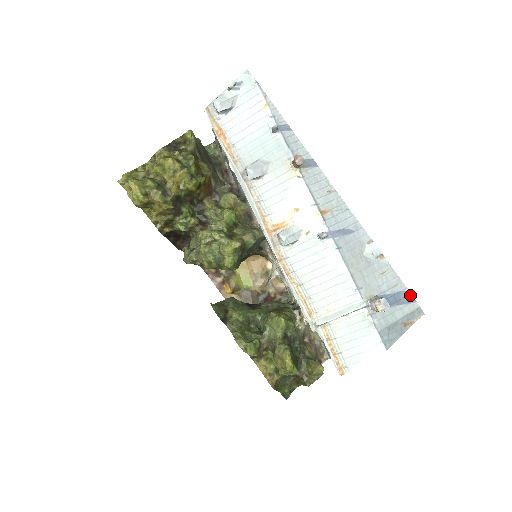
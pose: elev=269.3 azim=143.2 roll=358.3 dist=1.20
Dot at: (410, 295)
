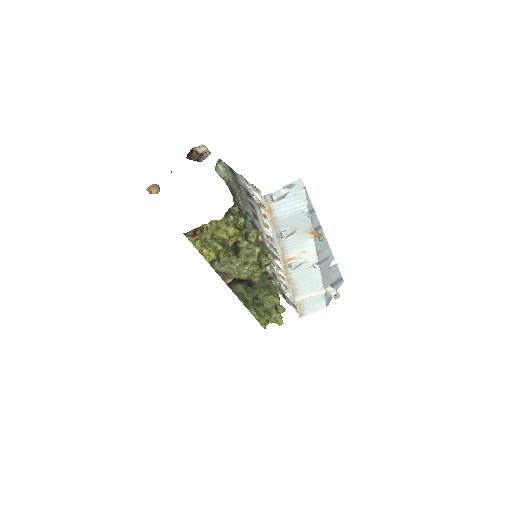
Dot at: (342, 278)
